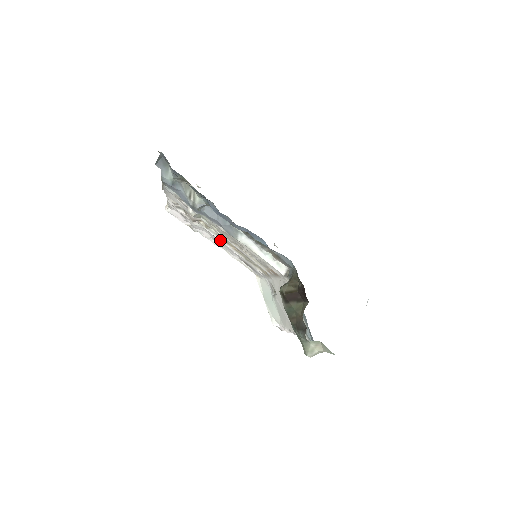
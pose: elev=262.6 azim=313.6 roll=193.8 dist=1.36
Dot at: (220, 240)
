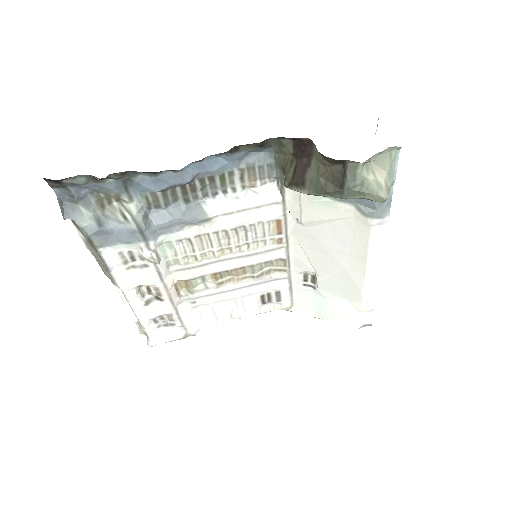
Dot at: (215, 291)
